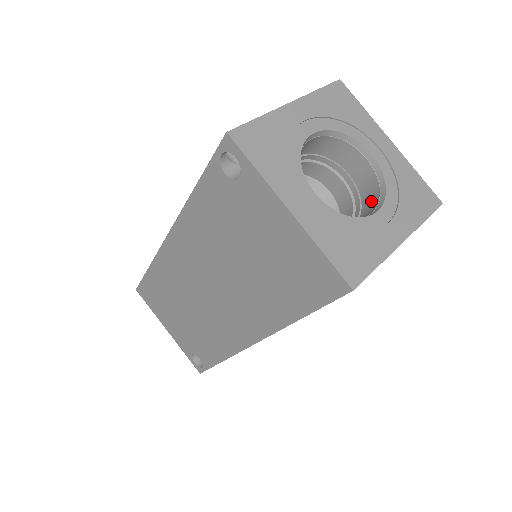
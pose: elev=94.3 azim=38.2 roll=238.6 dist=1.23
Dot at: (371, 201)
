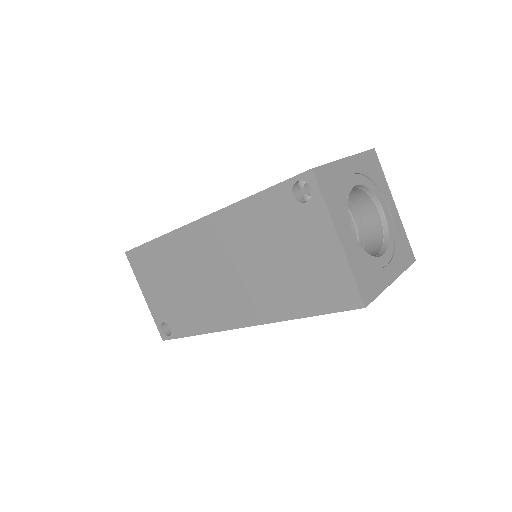
Dot at: (374, 245)
